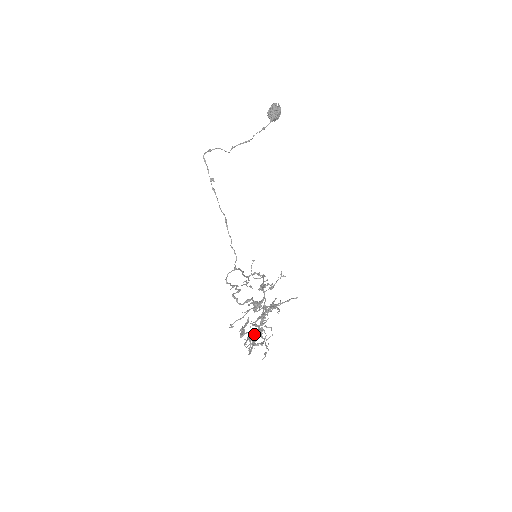
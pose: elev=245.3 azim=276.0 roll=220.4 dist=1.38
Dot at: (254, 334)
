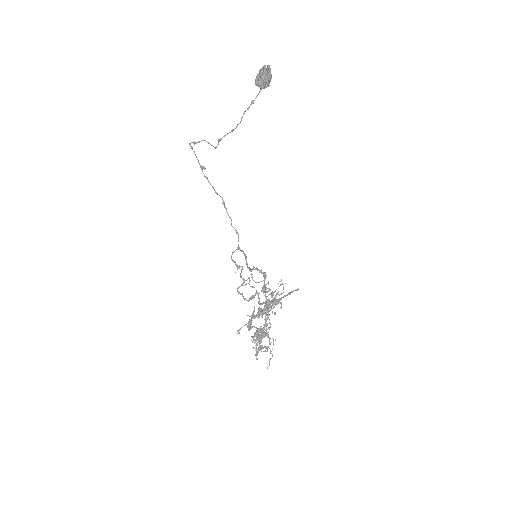
Dot at: (259, 339)
